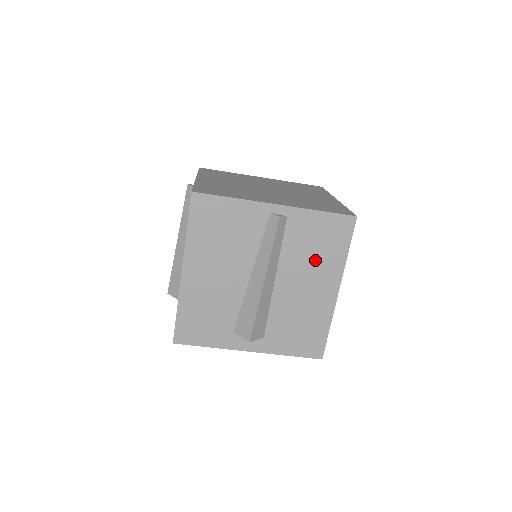
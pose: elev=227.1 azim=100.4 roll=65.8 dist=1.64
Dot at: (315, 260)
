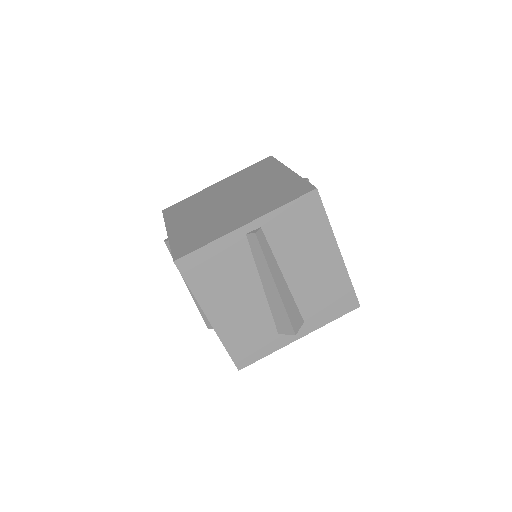
Dot at: (305, 243)
